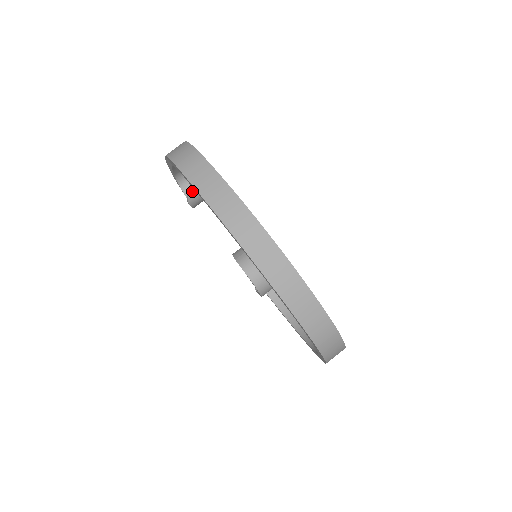
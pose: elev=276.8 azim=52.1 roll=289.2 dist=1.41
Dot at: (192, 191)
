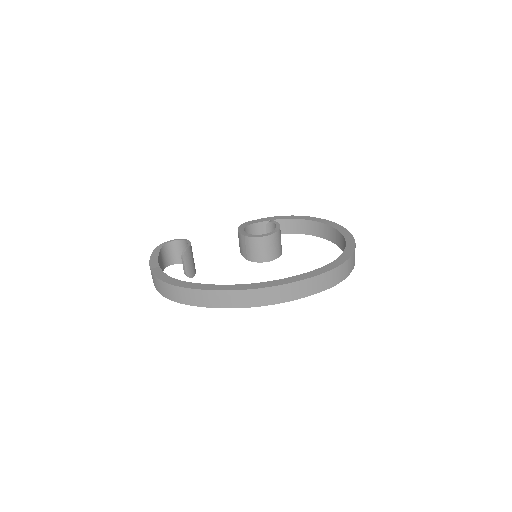
Dot at: (186, 274)
